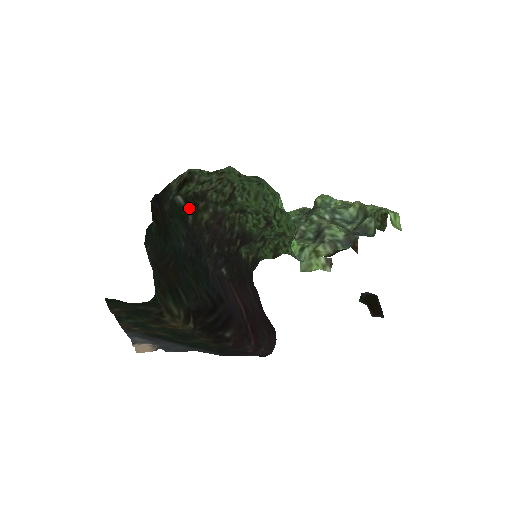
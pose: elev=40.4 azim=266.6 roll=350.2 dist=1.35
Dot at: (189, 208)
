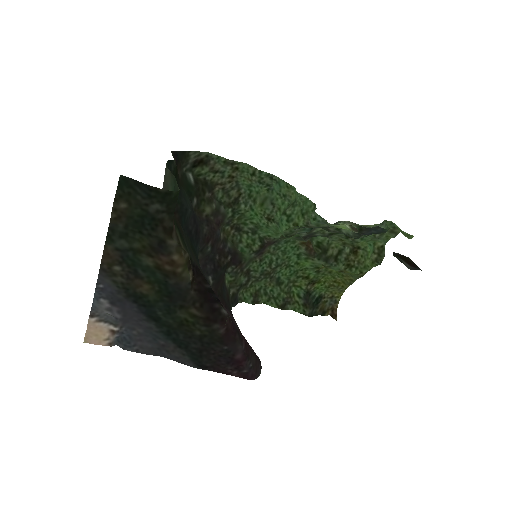
Dot at: (197, 190)
